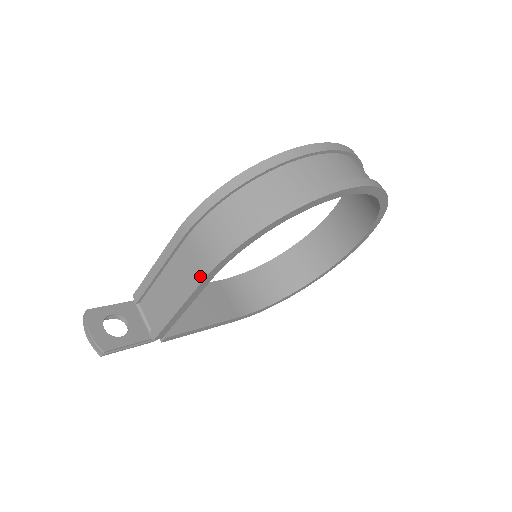
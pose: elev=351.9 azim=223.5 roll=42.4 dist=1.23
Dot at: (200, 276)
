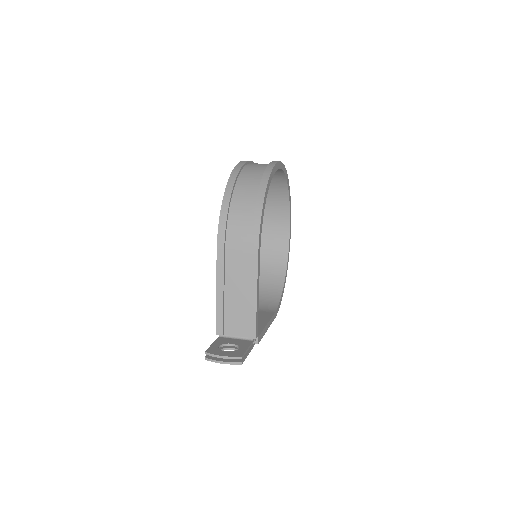
Dot at: (254, 257)
